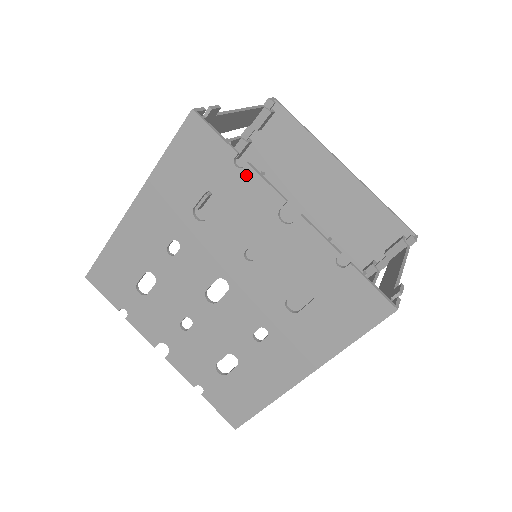
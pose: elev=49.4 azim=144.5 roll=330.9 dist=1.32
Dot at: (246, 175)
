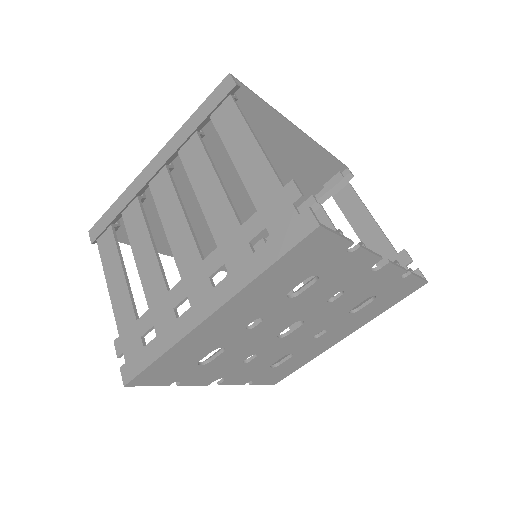
Dot at: (355, 255)
